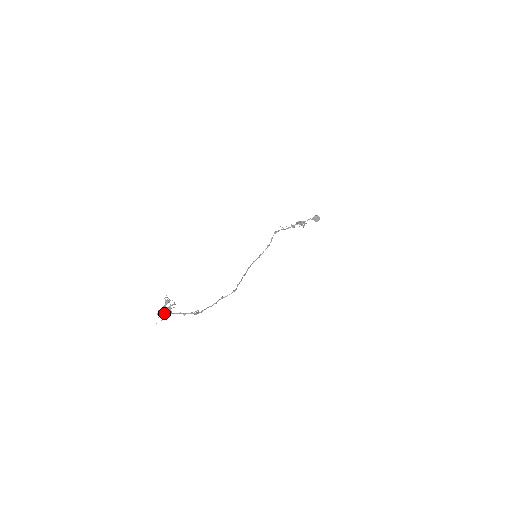
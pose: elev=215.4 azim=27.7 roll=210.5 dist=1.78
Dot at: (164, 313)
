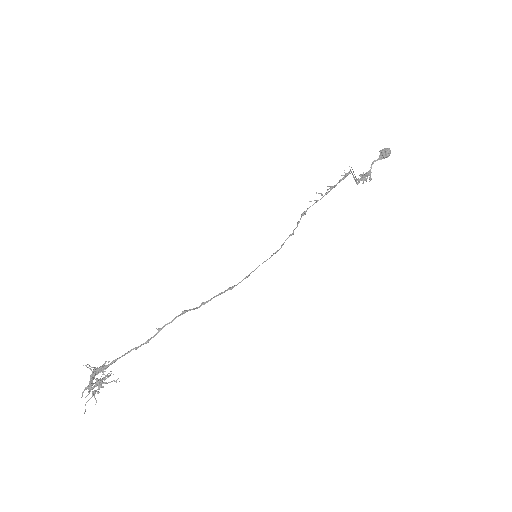
Dot at: (93, 391)
